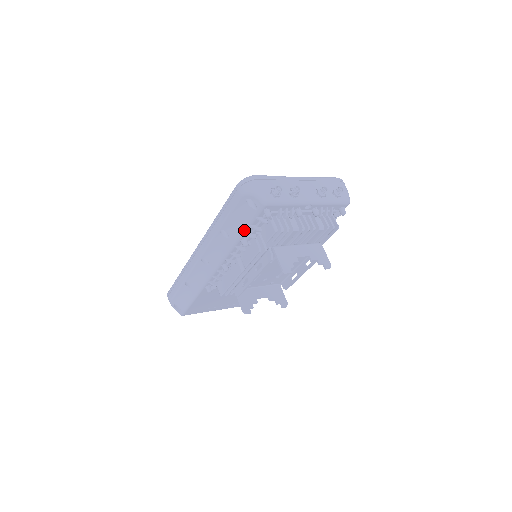
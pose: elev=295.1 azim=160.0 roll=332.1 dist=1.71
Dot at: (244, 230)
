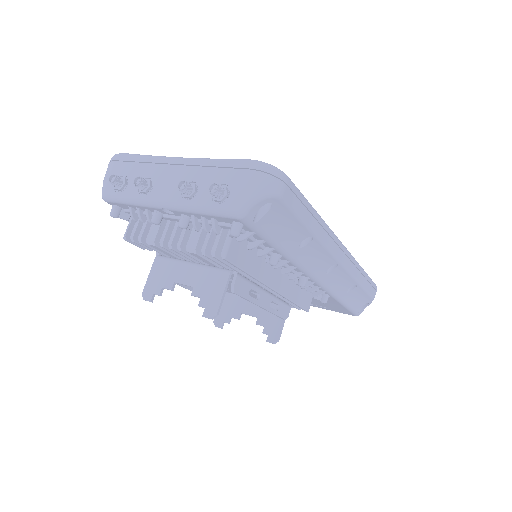
Dot at: occluded
